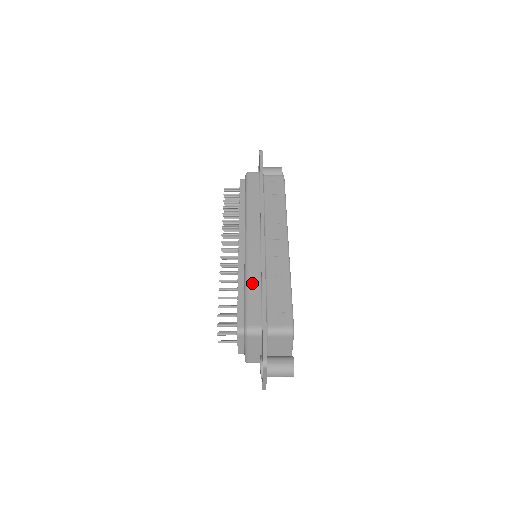
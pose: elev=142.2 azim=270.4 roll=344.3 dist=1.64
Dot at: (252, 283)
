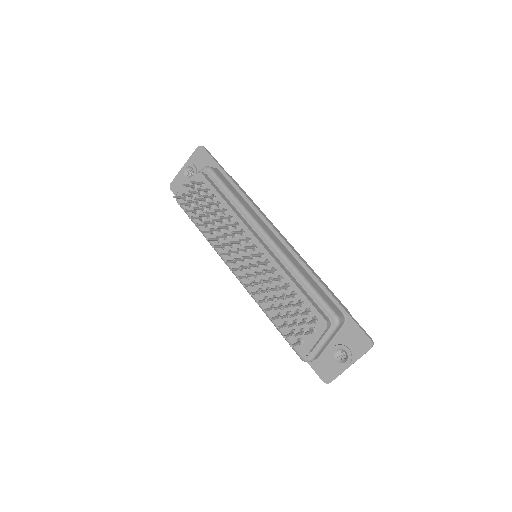
Dot at: (307, 277)
